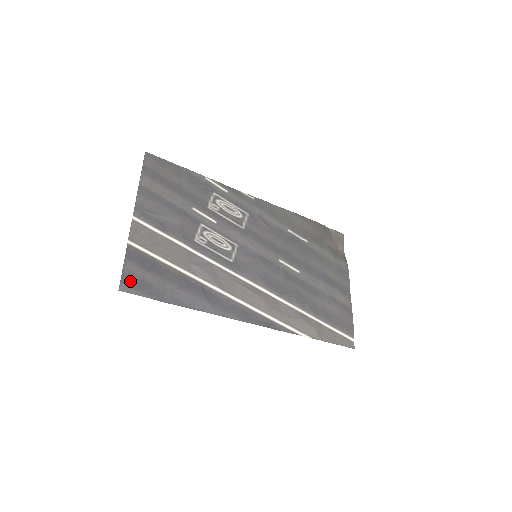
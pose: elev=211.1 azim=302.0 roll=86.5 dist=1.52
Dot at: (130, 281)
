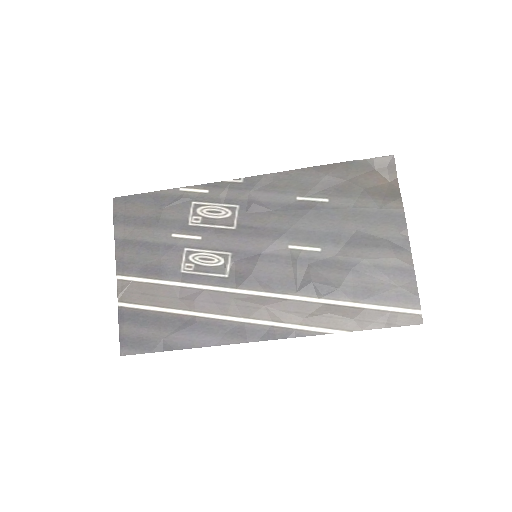
Dot at: (128, 343)
